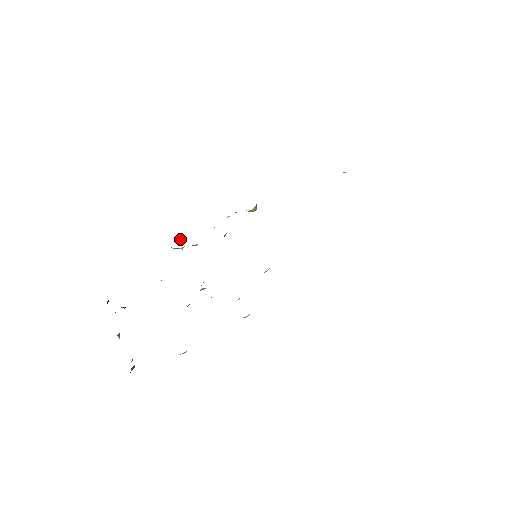
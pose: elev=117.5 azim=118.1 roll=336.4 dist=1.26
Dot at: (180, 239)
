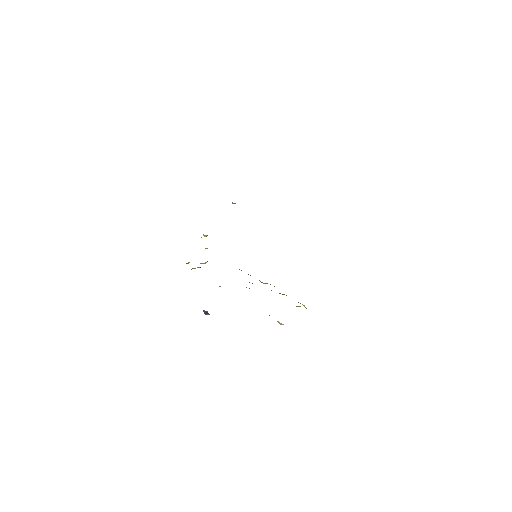
Dot at: (187, 263)
